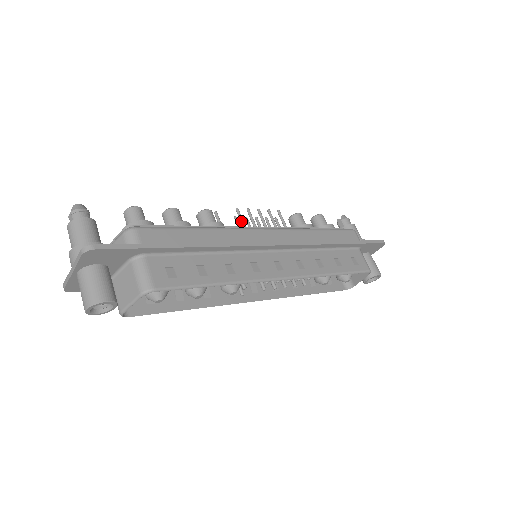
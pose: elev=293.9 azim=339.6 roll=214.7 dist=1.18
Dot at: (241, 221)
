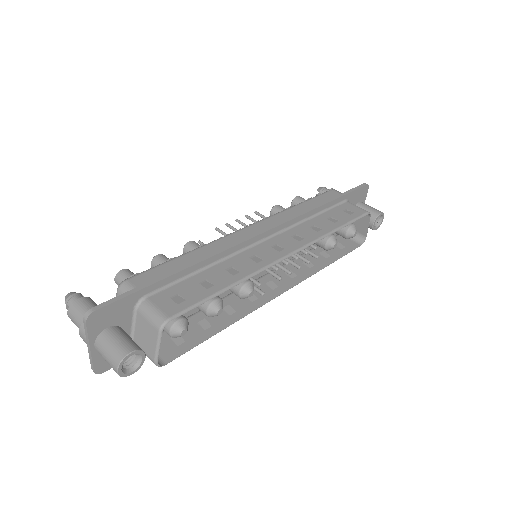
Dot at: (225, 235)
